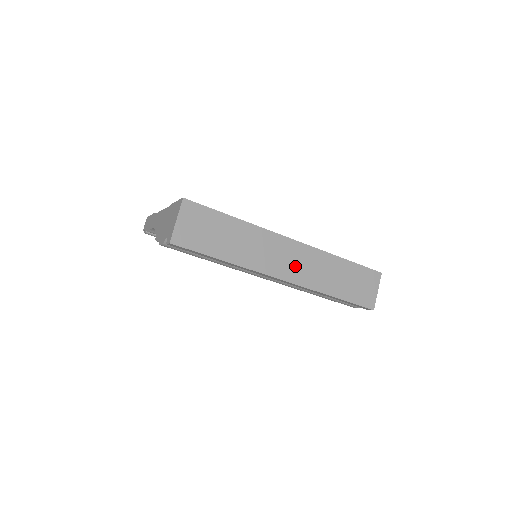
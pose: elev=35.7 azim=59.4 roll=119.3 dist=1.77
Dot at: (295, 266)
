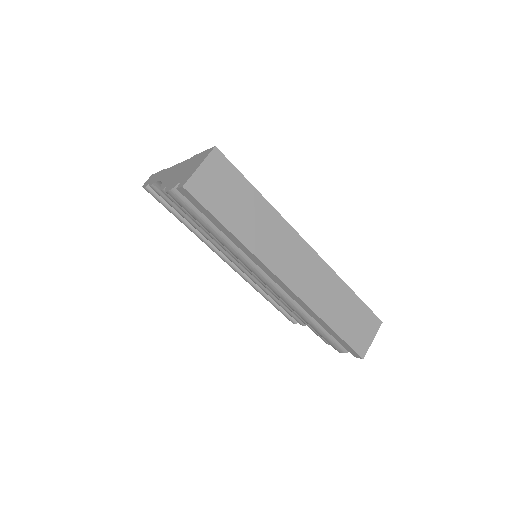
Dot at: (302, 274)
